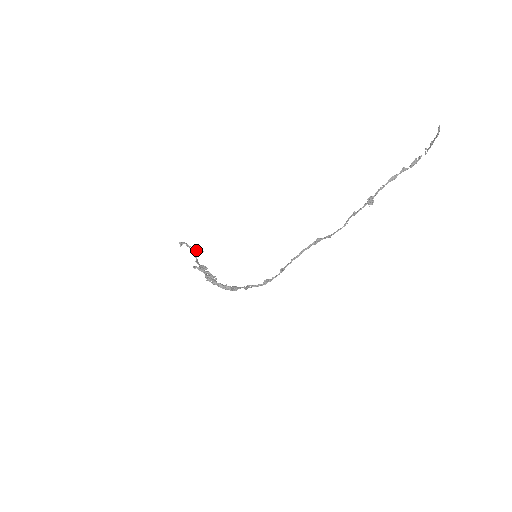
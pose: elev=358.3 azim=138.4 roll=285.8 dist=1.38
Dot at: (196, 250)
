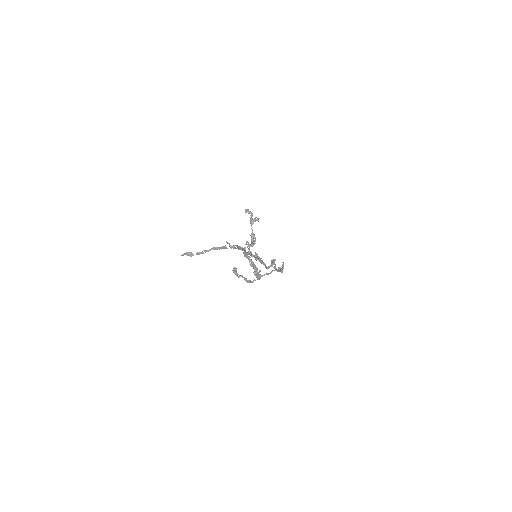
Dot at: (250, 222)
